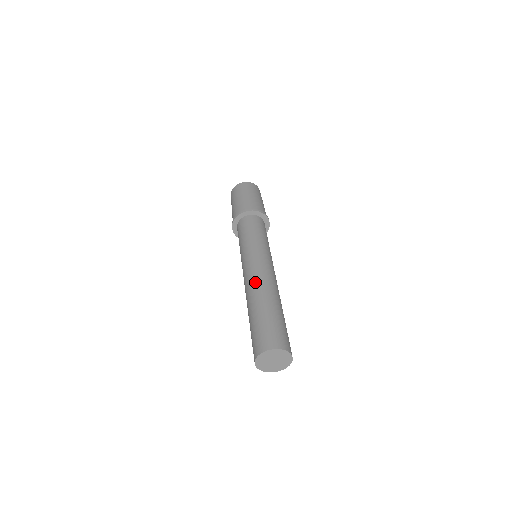
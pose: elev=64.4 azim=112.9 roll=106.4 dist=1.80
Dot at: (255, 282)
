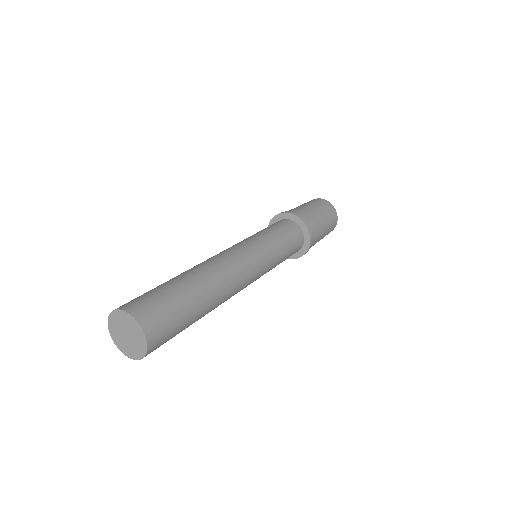
Dot at: occluded
